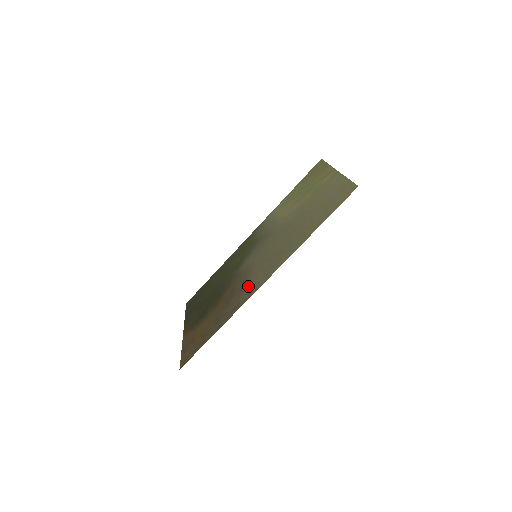
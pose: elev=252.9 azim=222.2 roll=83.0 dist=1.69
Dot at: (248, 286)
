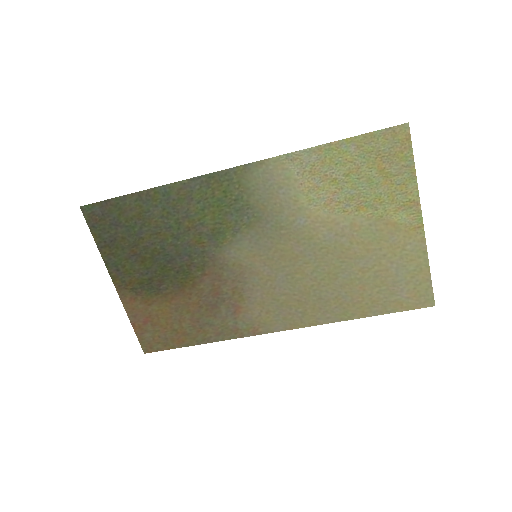
Dot at: (250, 312)
